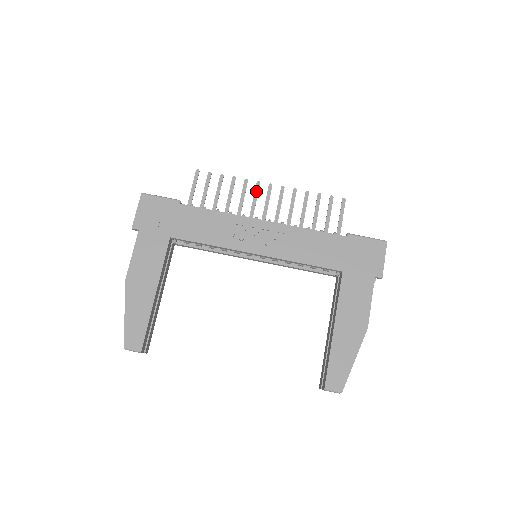
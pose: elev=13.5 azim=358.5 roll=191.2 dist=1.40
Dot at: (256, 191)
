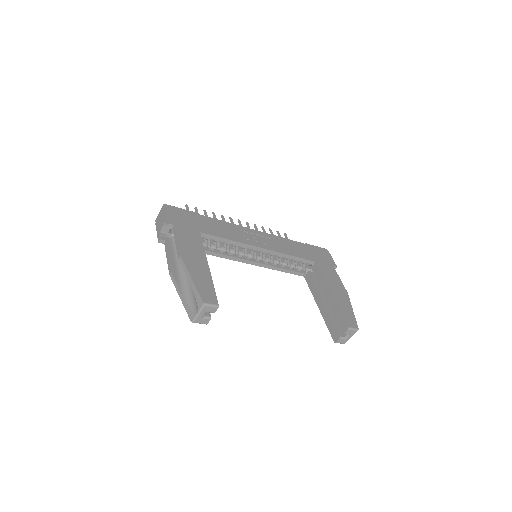
Dot at: (232, 222)
